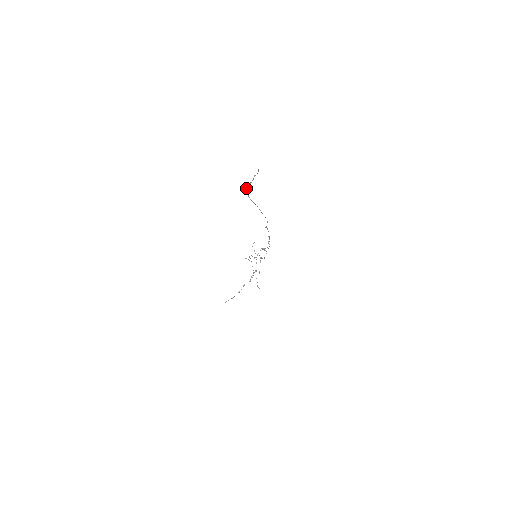
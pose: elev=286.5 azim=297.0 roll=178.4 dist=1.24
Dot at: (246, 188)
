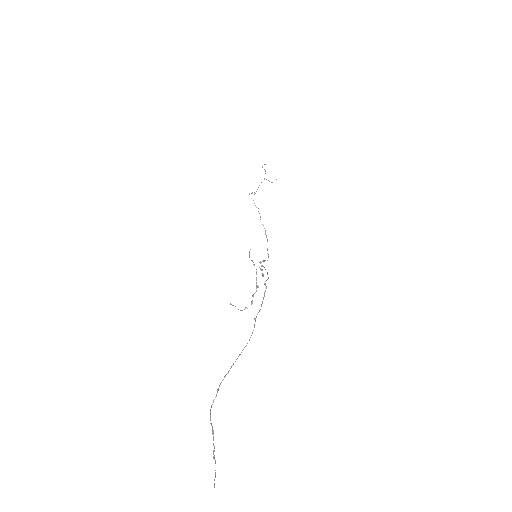
Dot at: (210, 414)
